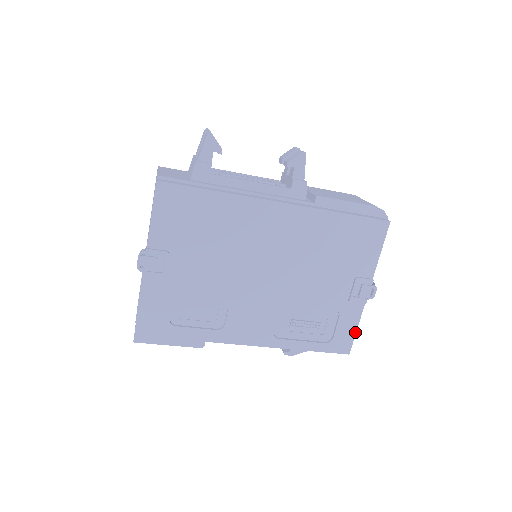
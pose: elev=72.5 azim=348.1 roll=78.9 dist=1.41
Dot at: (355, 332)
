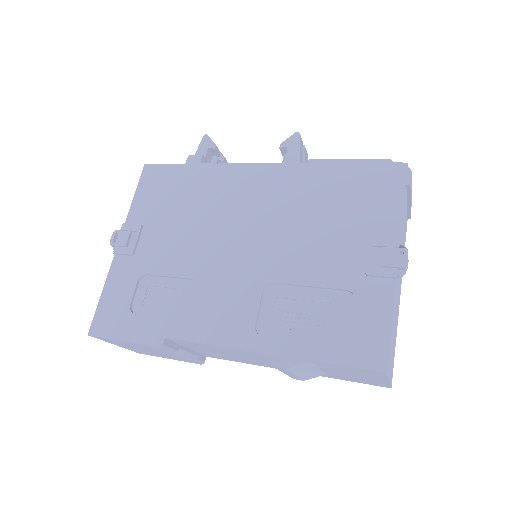
Dot at: (389, 329)
